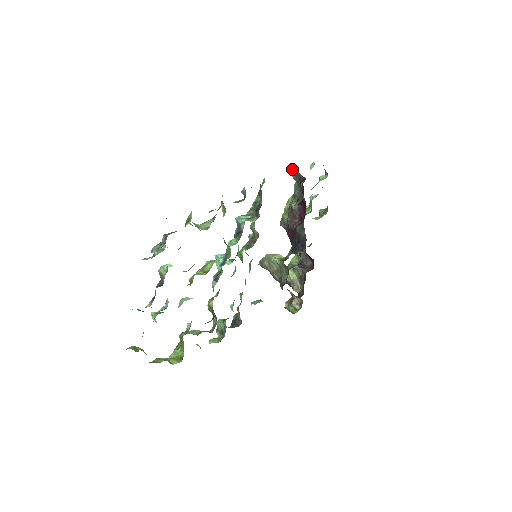
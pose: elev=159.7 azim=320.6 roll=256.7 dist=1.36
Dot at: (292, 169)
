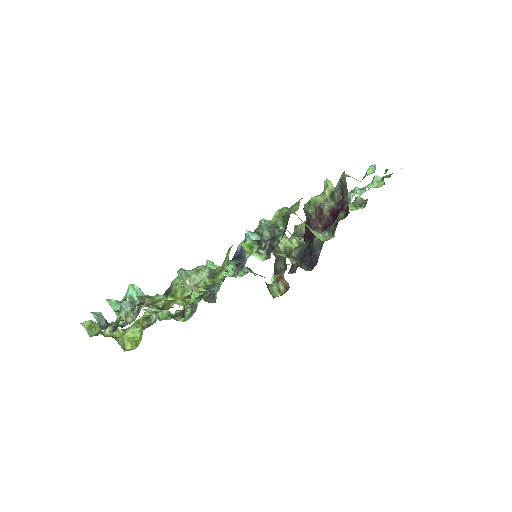
Dot at: (343, 177)
